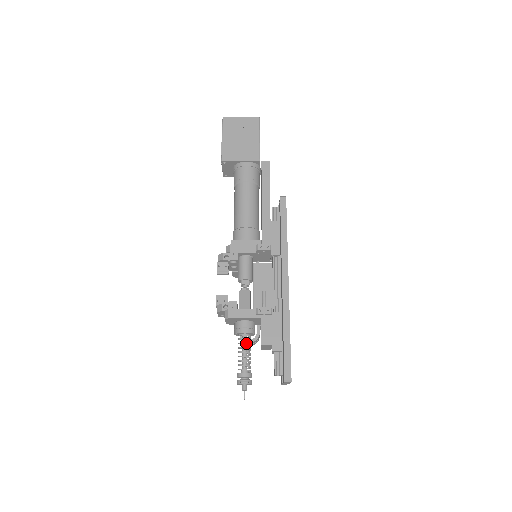
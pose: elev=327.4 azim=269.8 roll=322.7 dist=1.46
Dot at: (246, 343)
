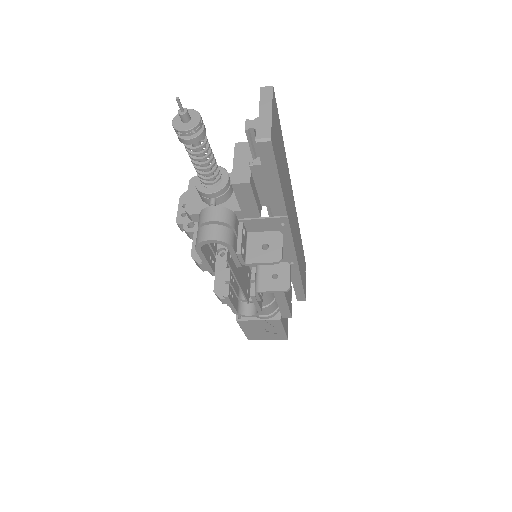
Dot at: occluded
